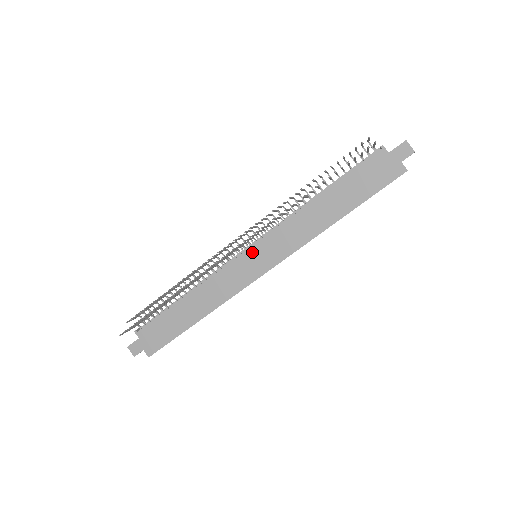
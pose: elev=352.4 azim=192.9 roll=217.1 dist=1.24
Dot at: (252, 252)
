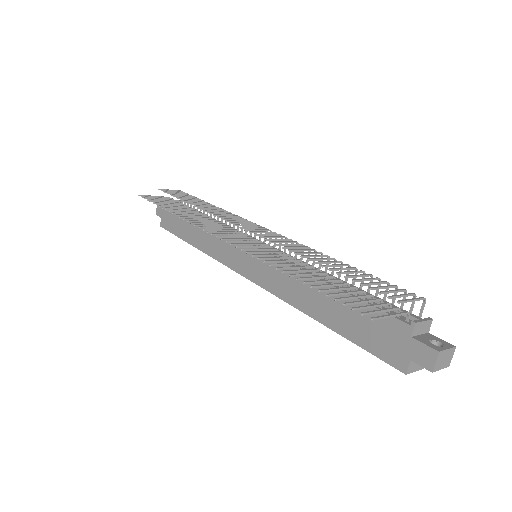
Dot at: occluded
